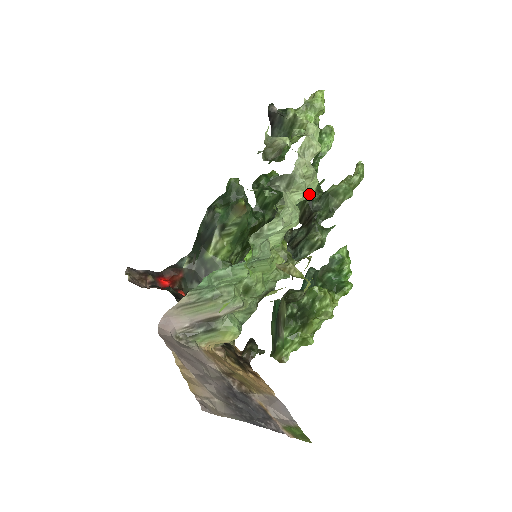
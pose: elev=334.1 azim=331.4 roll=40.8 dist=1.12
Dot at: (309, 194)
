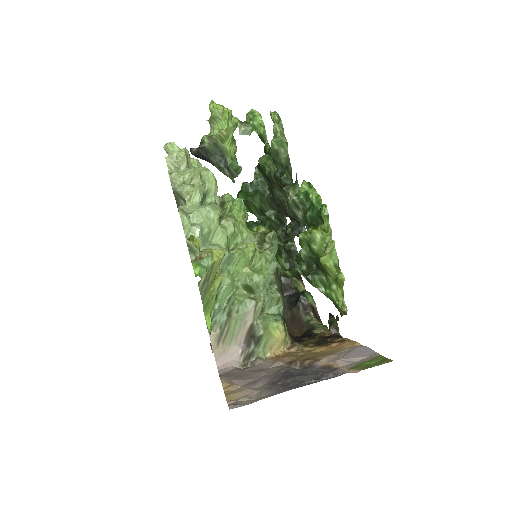
Dot at: (211, 186)
